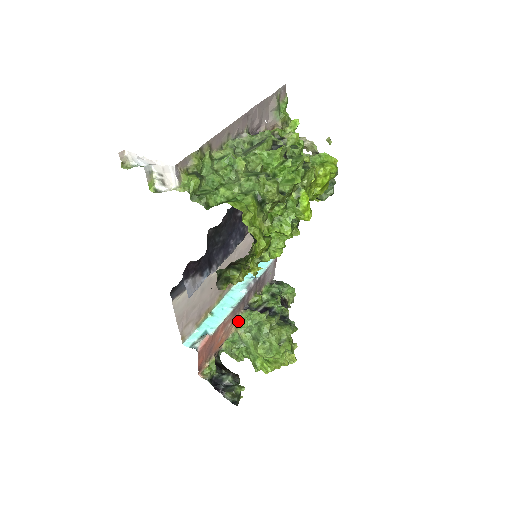
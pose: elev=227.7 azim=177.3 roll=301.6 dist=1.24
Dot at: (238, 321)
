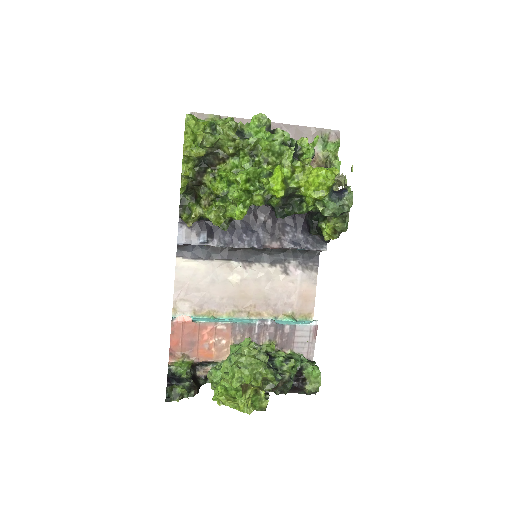
Dot at: (233, 344)
